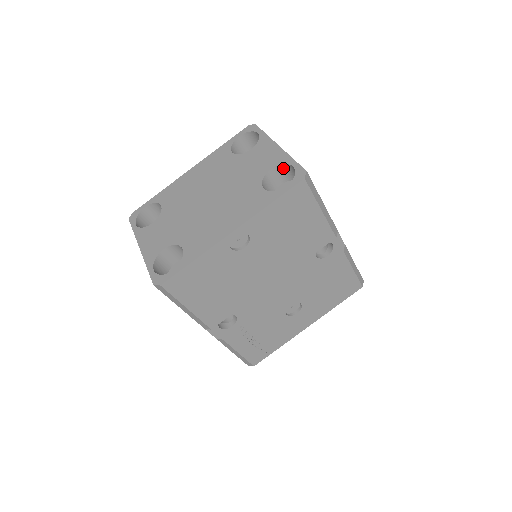
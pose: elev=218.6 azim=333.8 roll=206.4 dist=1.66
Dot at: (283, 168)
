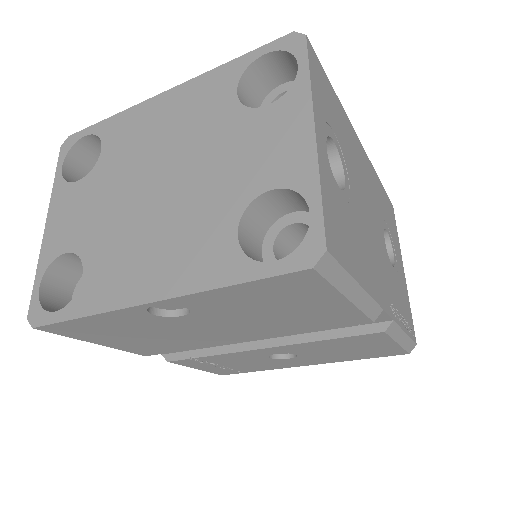
Dot at: (298, 195)
